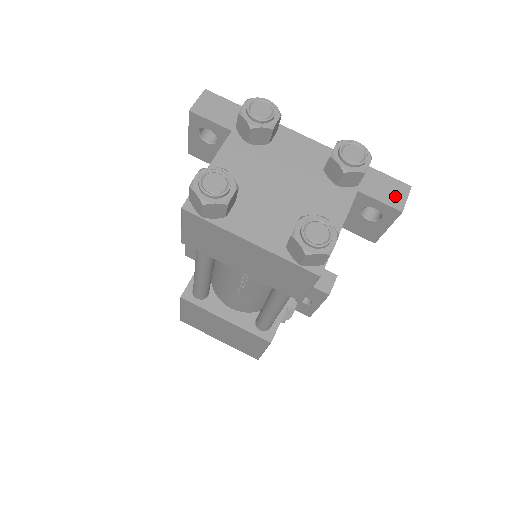
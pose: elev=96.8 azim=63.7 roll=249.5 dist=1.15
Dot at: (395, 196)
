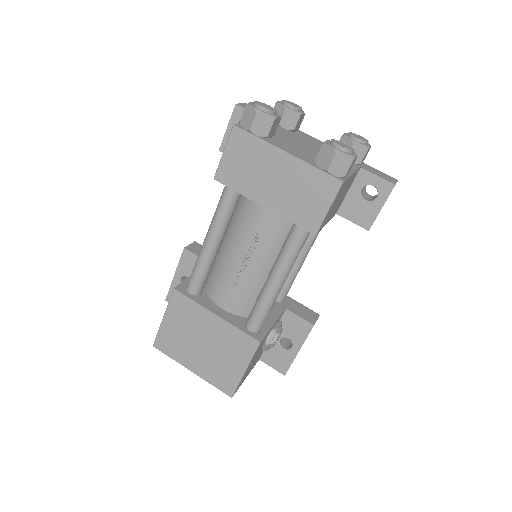
Dot at: (388, 178)
